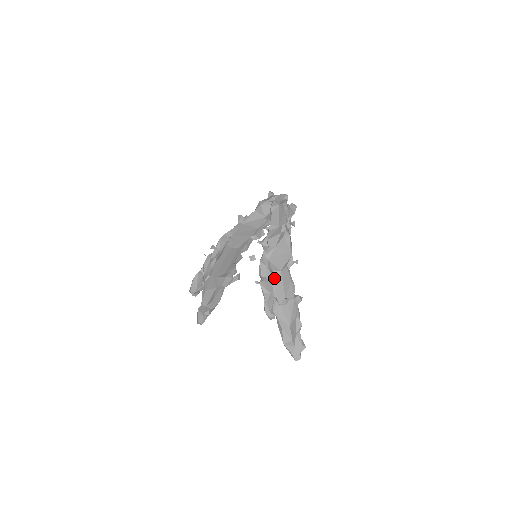
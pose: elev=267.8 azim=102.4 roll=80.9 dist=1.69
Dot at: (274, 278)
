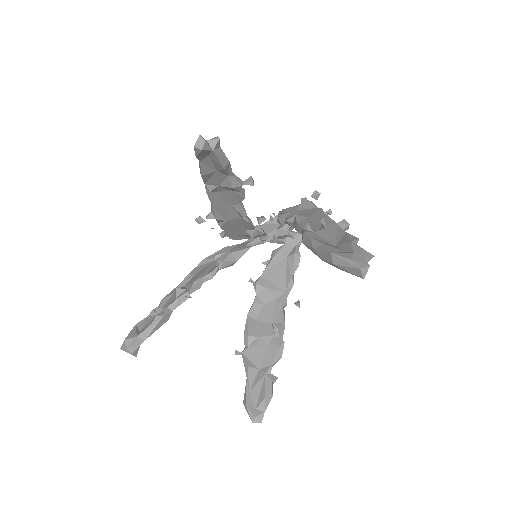
Dot at: (299, 219)
